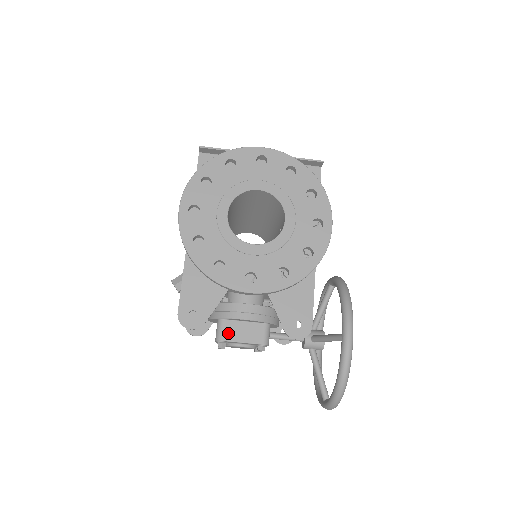
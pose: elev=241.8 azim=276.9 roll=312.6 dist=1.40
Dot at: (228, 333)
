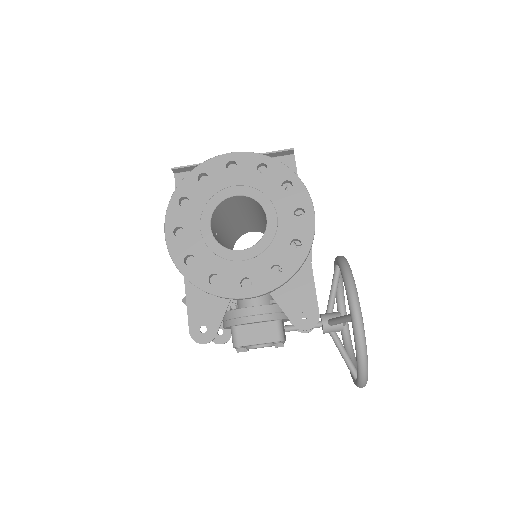
Dot at: (243, 338)
